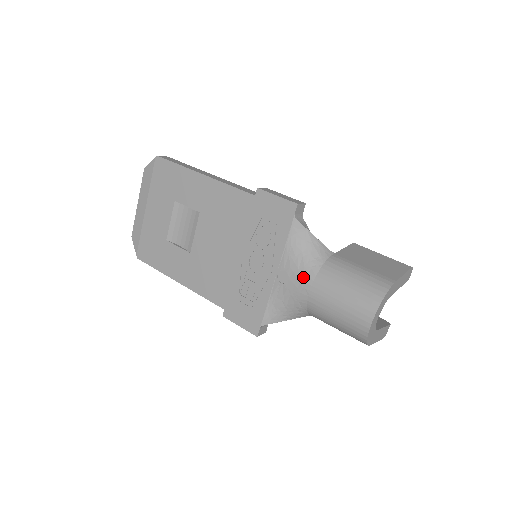
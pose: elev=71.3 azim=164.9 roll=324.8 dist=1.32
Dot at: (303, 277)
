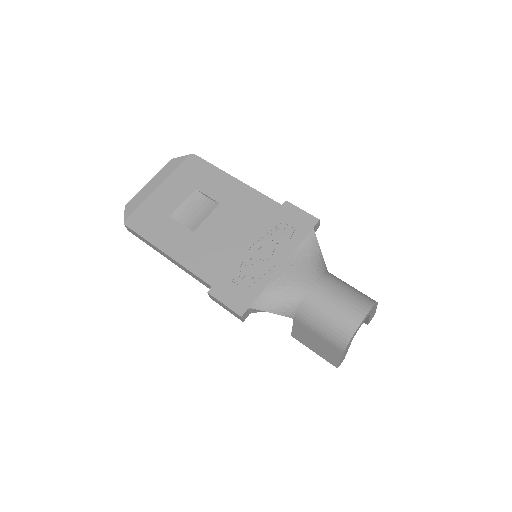
Dot at: (308, 273)
